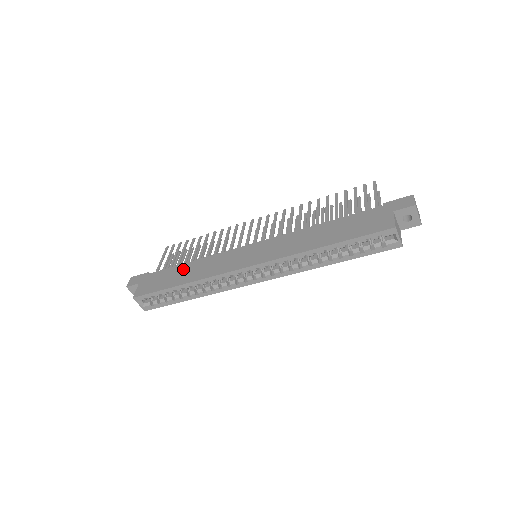
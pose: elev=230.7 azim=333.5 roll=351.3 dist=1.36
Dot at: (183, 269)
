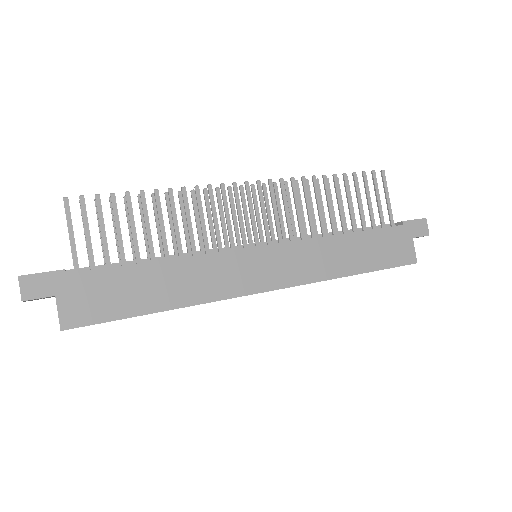
Dot at: (152, 277)
